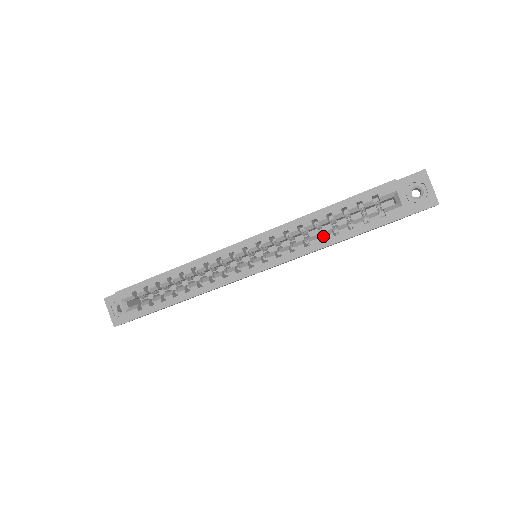
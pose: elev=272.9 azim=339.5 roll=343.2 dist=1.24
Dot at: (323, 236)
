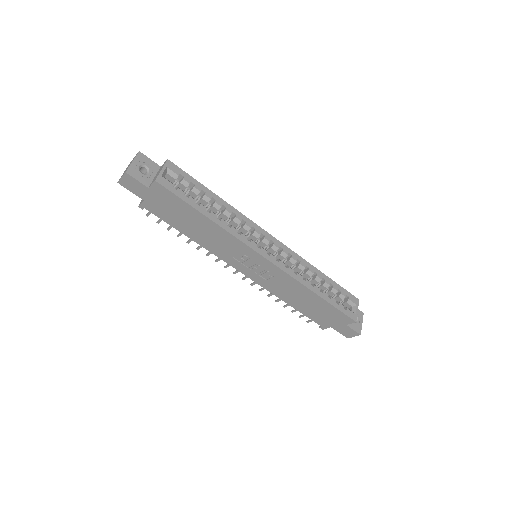
Dot at: occluded
